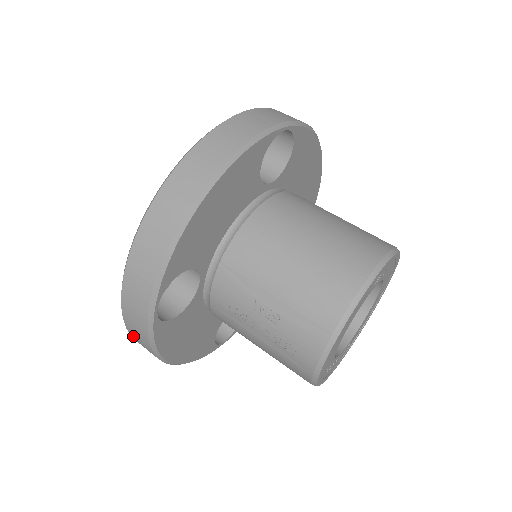
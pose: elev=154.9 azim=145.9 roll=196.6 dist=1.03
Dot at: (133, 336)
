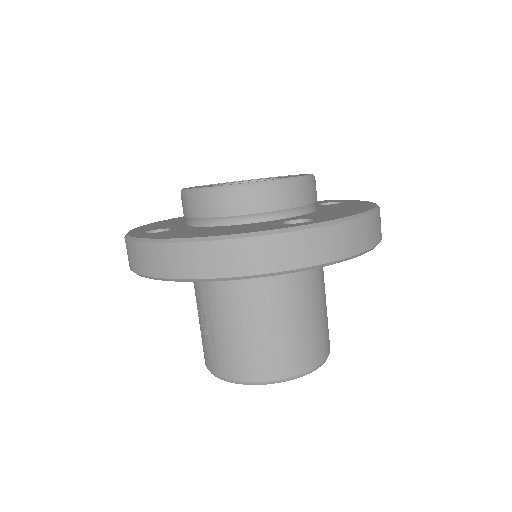
Dot at: occluded
